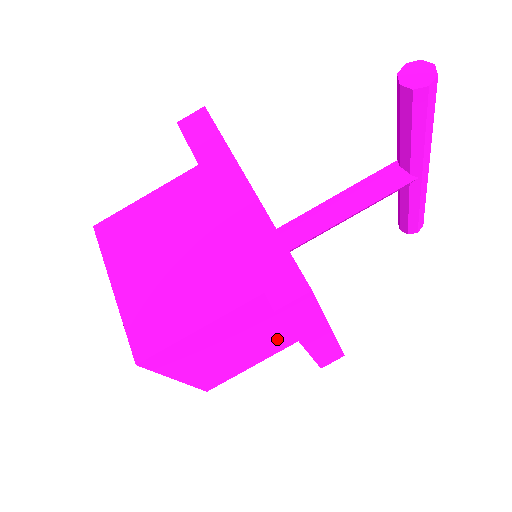
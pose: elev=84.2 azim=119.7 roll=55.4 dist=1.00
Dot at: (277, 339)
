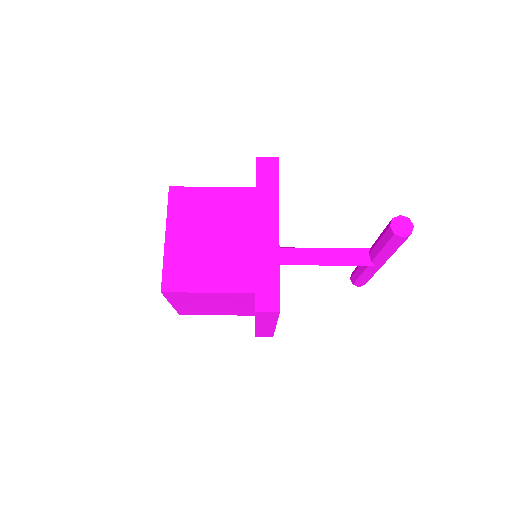
Dot at: (241, 310)
